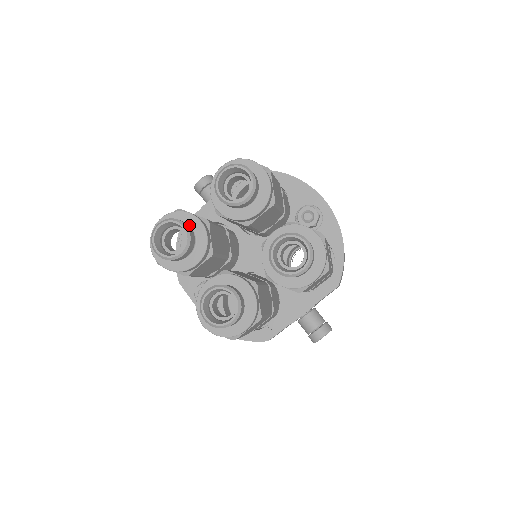
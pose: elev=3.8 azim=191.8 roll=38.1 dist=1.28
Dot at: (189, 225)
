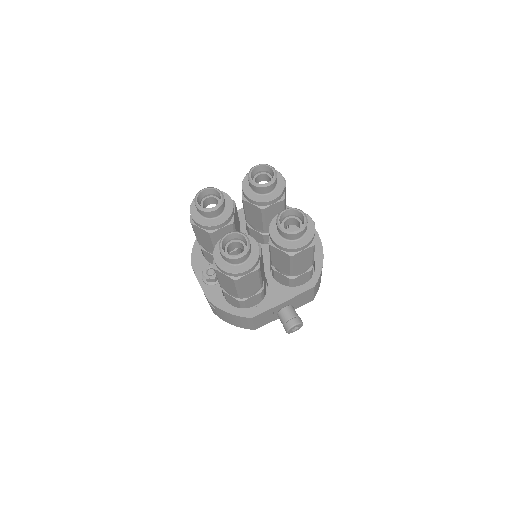
Dot at: occluded
